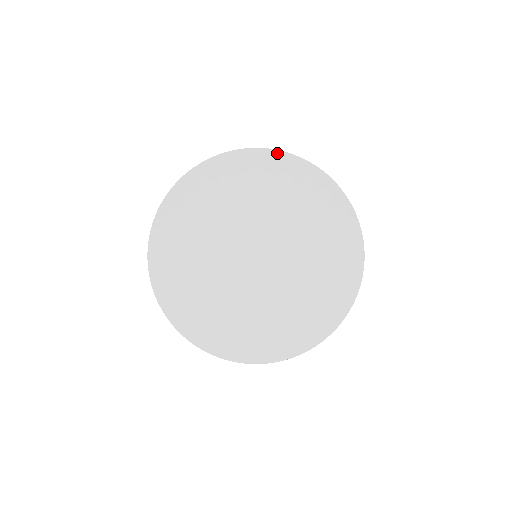
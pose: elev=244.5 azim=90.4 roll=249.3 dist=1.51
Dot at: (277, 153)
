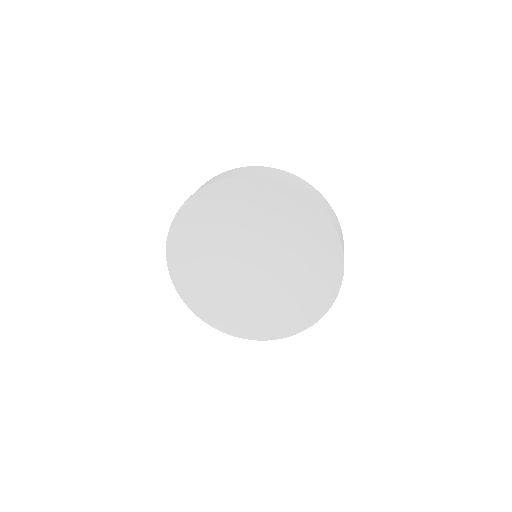
Dot at: (191, 200)
